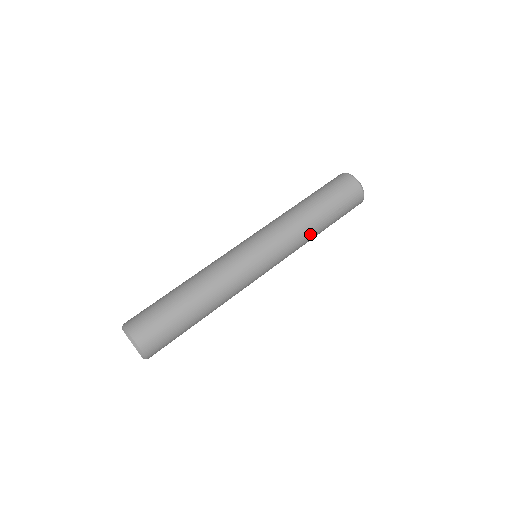
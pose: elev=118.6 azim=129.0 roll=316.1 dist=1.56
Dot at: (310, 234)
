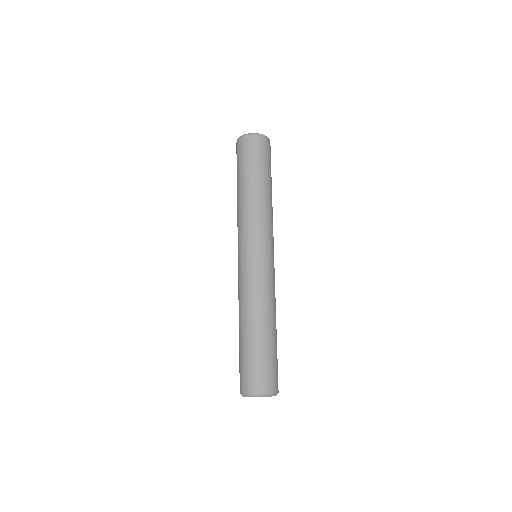
Dot at: occluded
